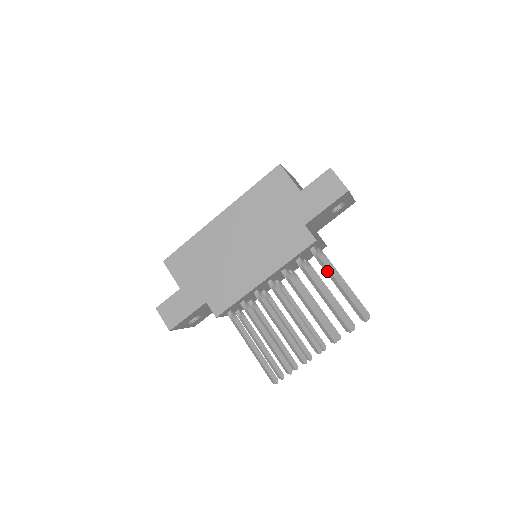
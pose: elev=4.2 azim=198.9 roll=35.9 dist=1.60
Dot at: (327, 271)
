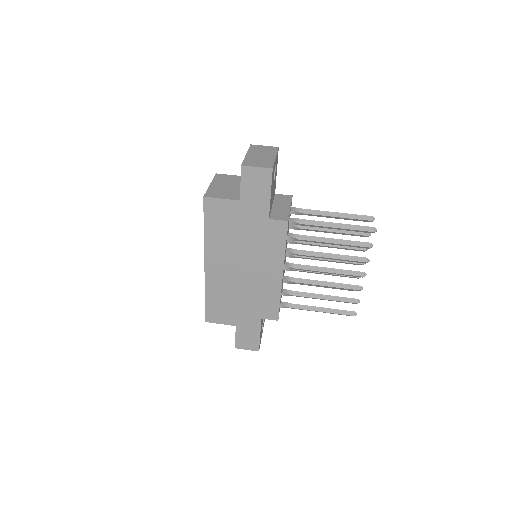
Dot at: occluded
